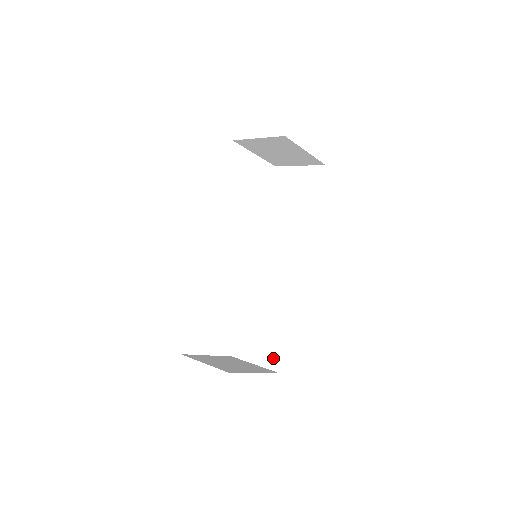
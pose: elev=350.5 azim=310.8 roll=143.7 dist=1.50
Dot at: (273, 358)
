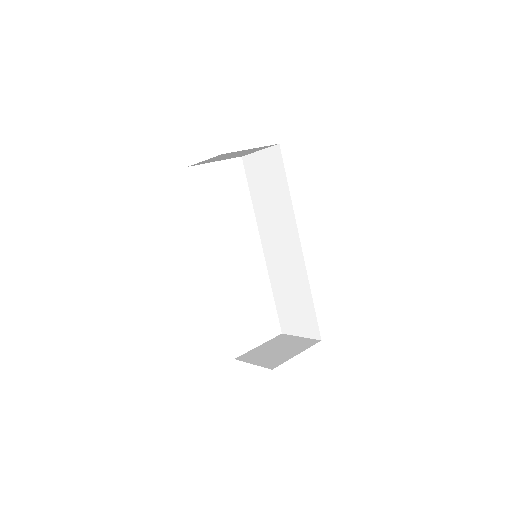
Dot at: (311, 329)
